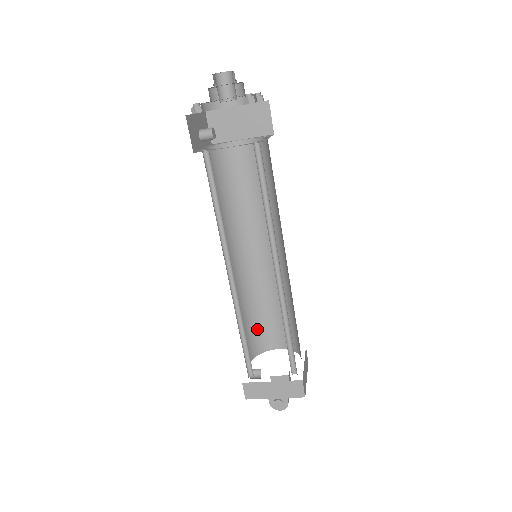
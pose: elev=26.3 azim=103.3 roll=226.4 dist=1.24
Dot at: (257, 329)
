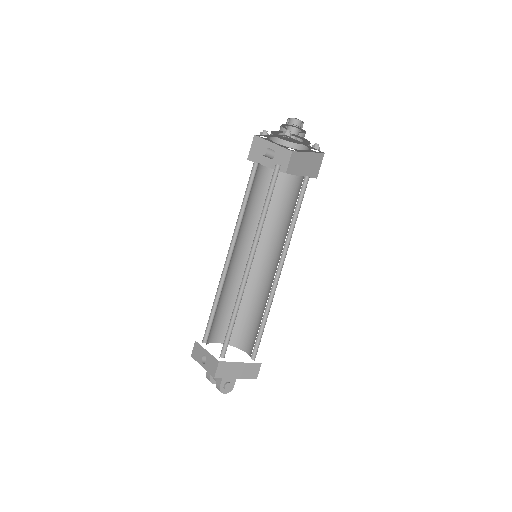
Dot at: (214, 320)
